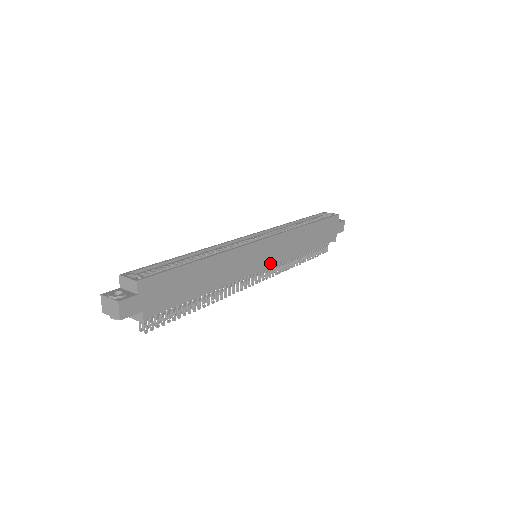
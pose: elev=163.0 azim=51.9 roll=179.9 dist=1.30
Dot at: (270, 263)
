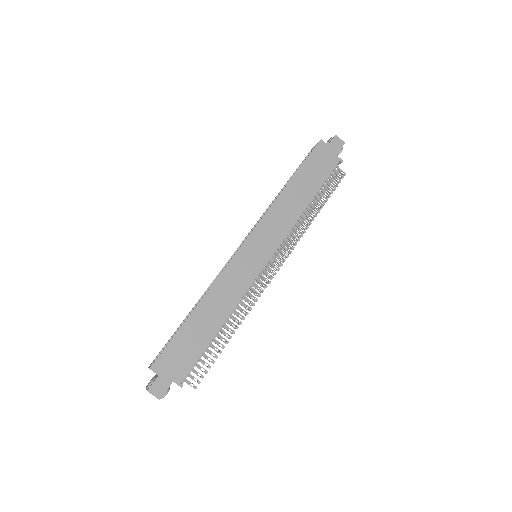
Dot at: (270, 252)
